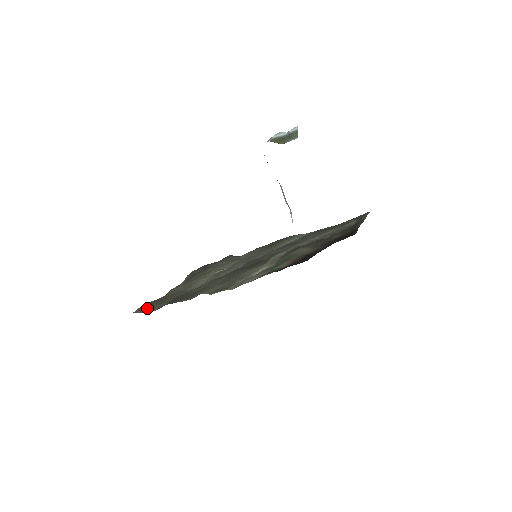
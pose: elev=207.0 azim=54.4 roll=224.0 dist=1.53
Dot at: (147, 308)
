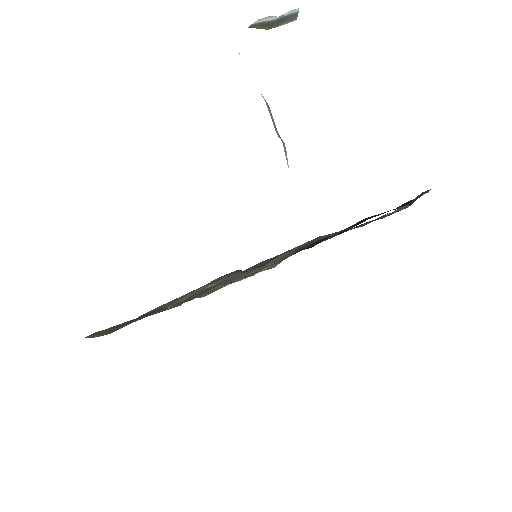
Dot at: (102, 332)
